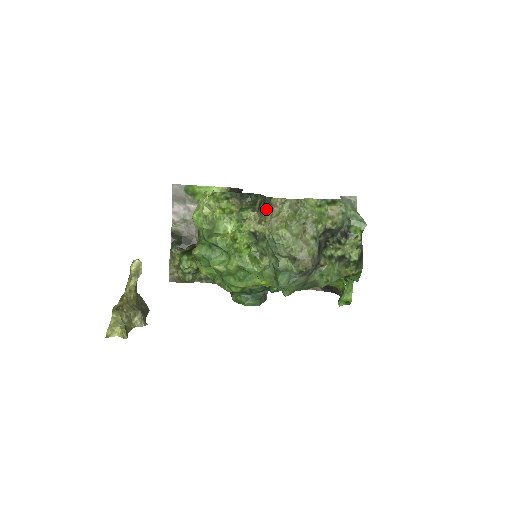
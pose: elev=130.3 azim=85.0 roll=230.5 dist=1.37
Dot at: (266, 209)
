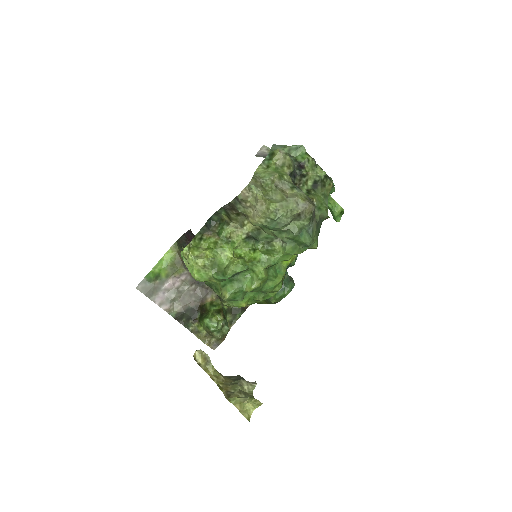
Dot at: (241, 209)
